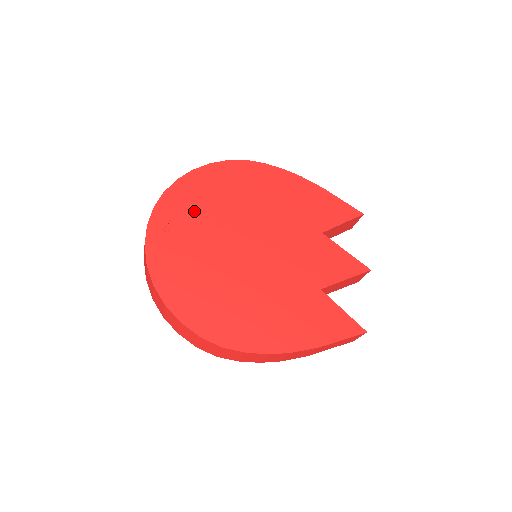
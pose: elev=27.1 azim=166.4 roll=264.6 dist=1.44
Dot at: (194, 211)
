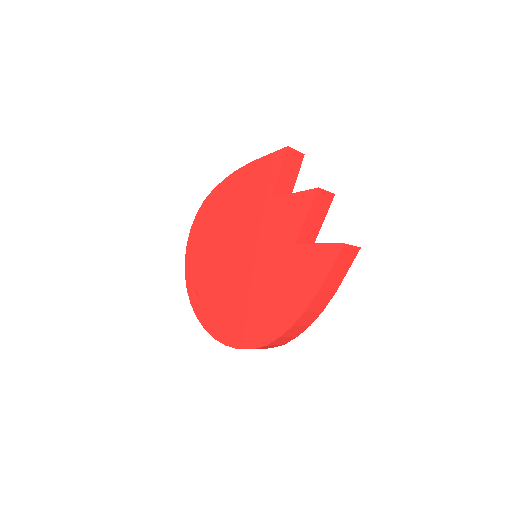
Dot at: (203, 270)
